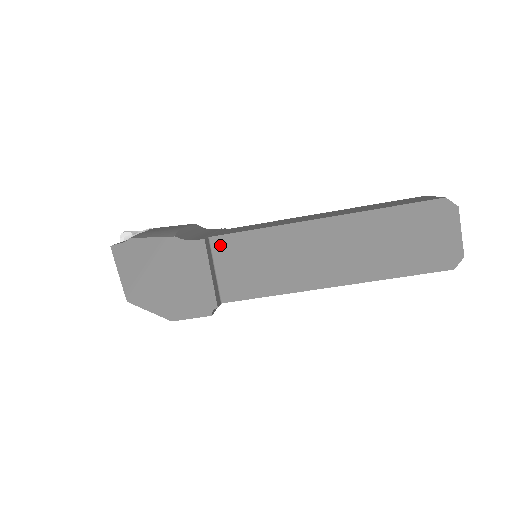
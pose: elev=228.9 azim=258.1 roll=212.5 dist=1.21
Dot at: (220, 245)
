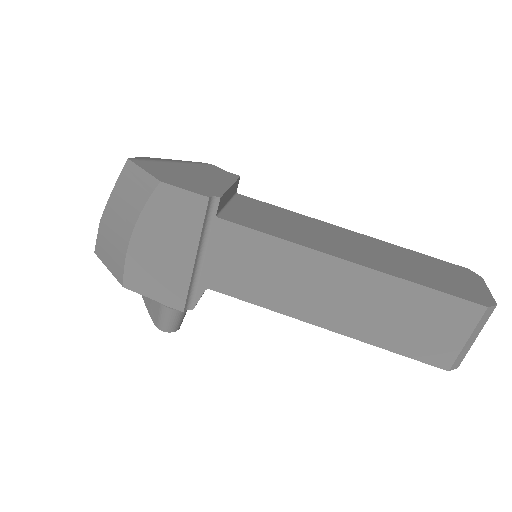
Dot at: (244, 199)
